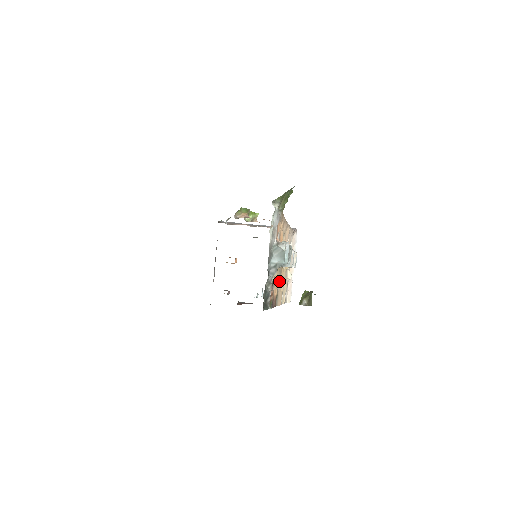
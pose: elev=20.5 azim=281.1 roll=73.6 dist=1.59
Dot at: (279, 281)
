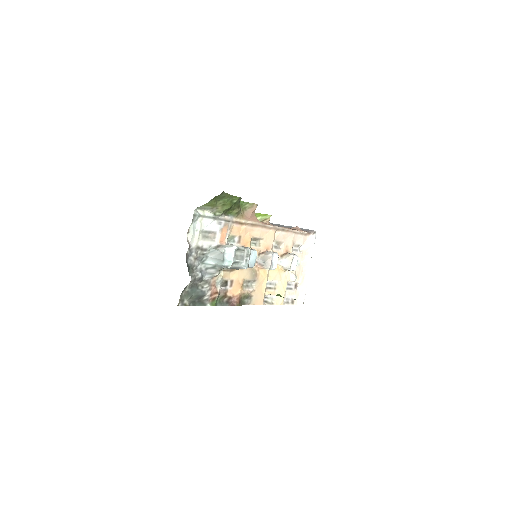
Dot at: (254, 282)
